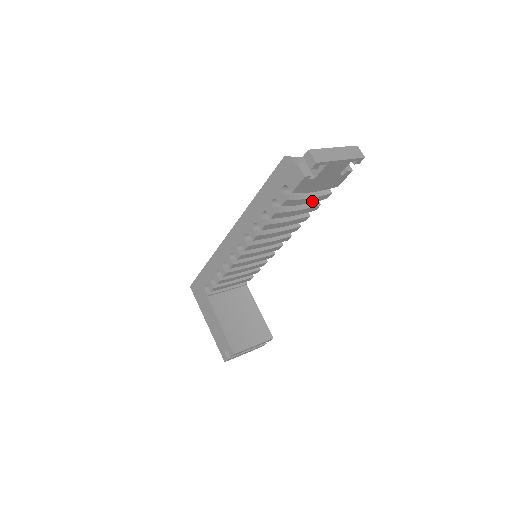
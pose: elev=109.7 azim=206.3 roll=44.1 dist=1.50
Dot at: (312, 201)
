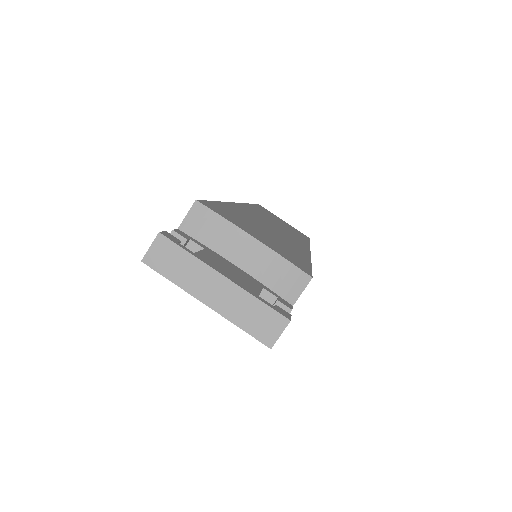
Dot at: occluded
